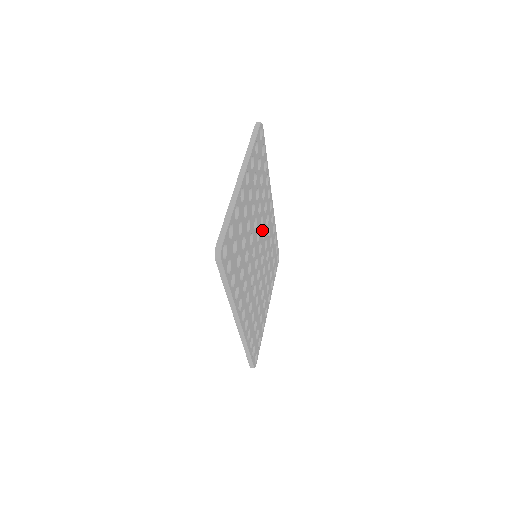
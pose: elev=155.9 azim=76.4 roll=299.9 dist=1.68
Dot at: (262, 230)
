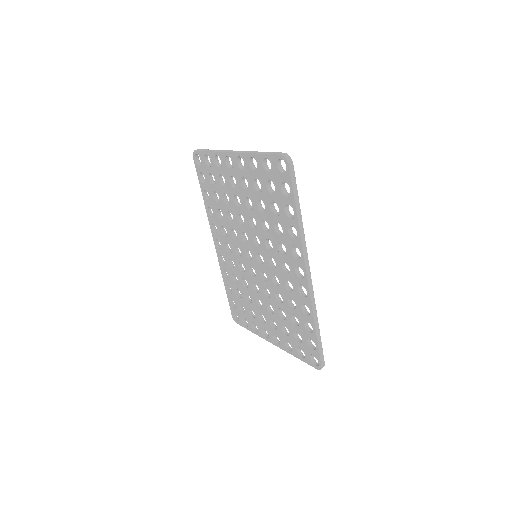
Dot at: occluded
